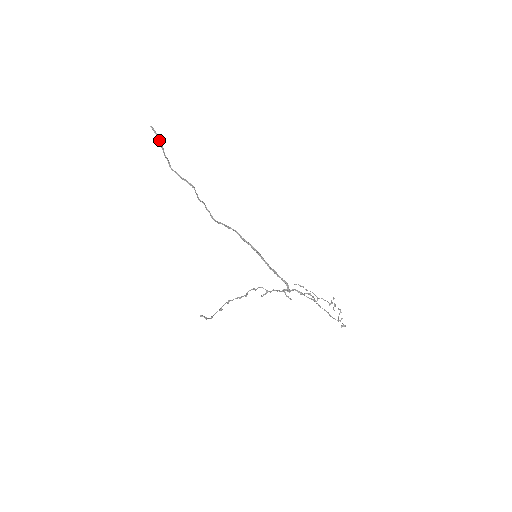
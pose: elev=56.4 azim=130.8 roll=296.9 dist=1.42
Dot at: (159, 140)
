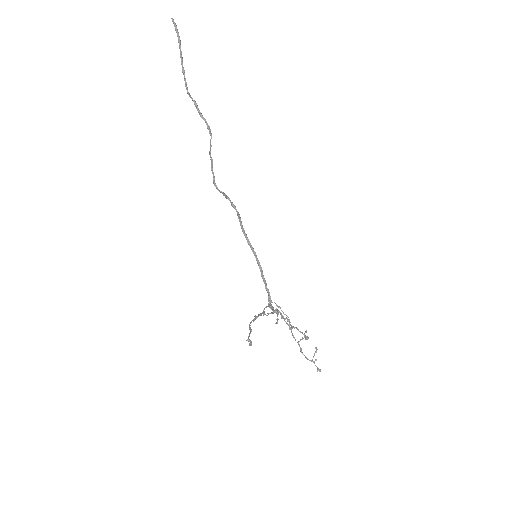
Dot at: (180, 45)
